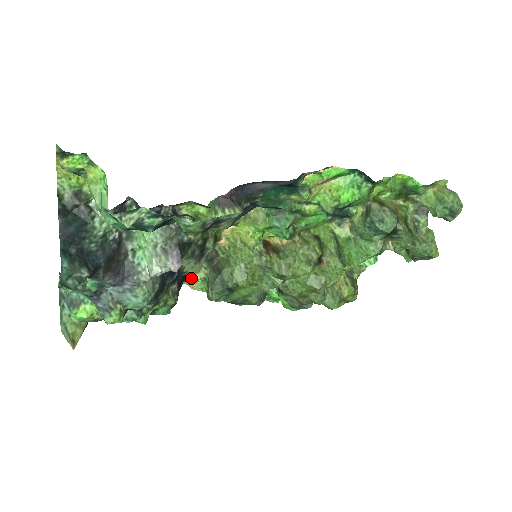
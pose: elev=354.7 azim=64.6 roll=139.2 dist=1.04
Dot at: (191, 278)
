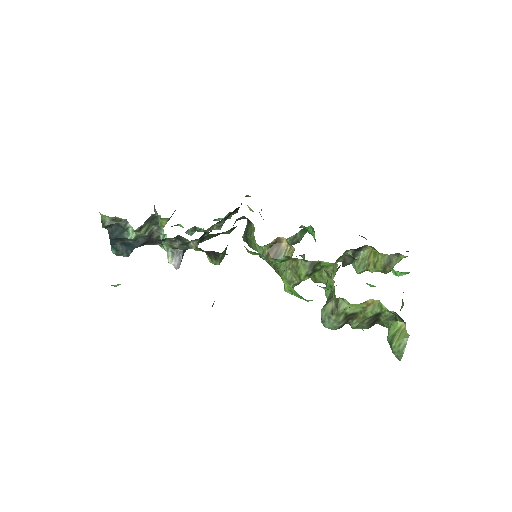
Dot at: occluded
